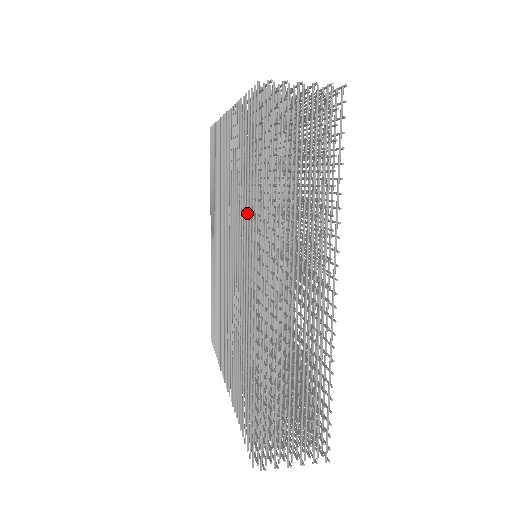
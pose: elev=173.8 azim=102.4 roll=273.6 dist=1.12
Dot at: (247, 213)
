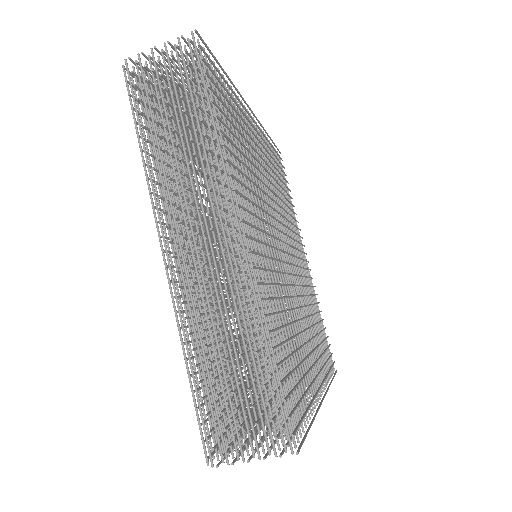
Dot at: occluded
